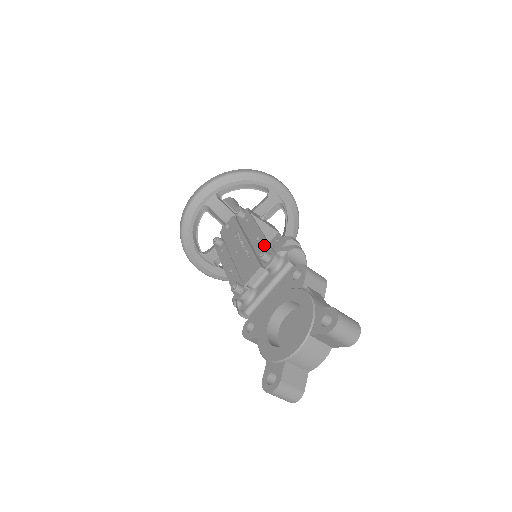
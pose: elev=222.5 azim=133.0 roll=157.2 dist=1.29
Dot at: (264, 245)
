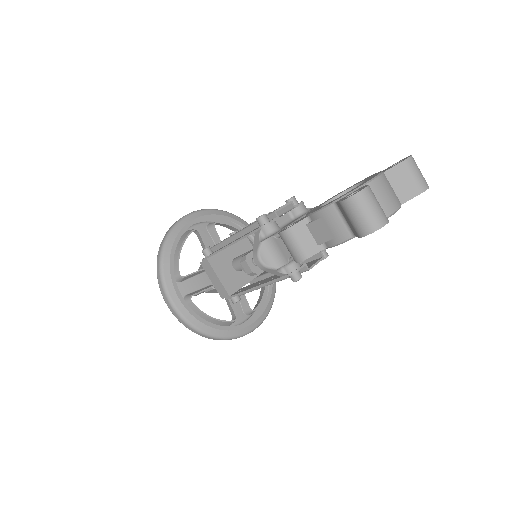
Dot at: occluded
